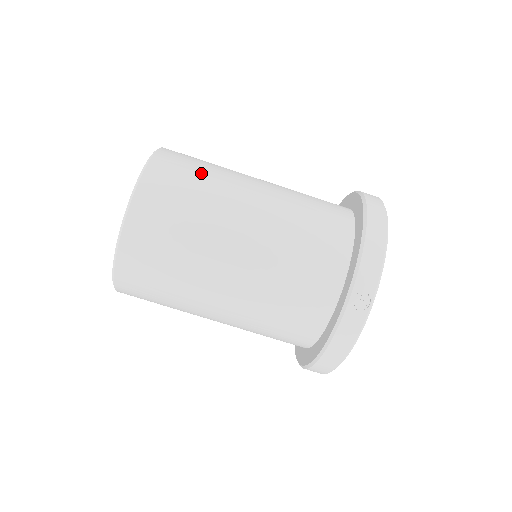
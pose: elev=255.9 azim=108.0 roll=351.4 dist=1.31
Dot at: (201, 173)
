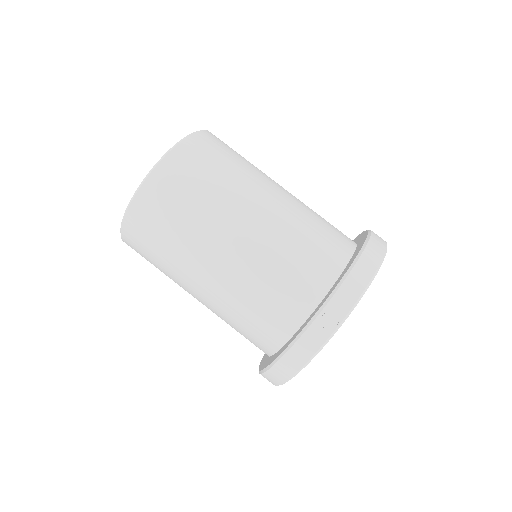
Dot at: (231, 161)
